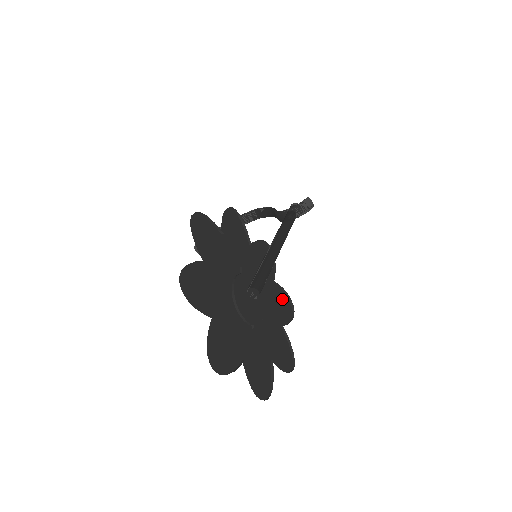
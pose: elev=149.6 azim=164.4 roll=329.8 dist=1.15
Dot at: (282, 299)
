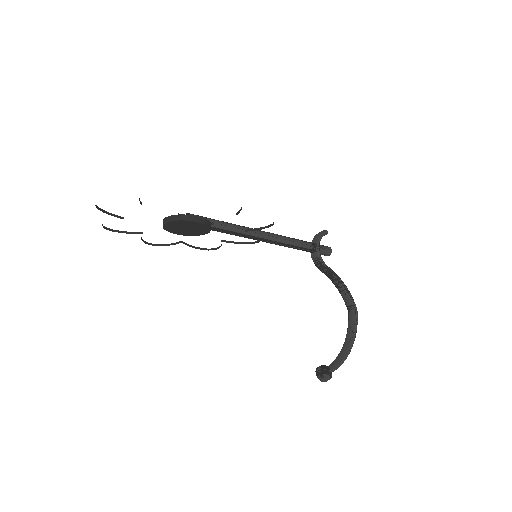
Dot at: occluded
